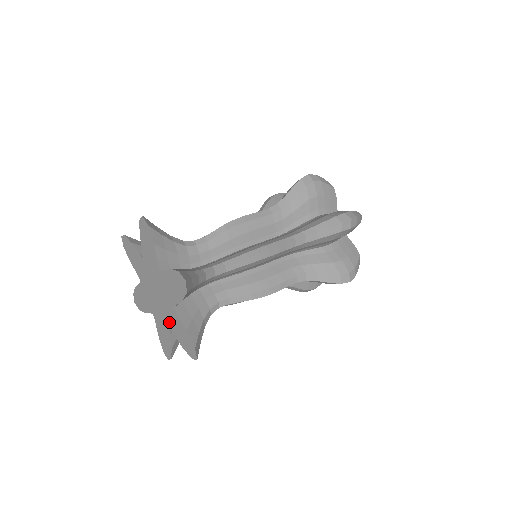
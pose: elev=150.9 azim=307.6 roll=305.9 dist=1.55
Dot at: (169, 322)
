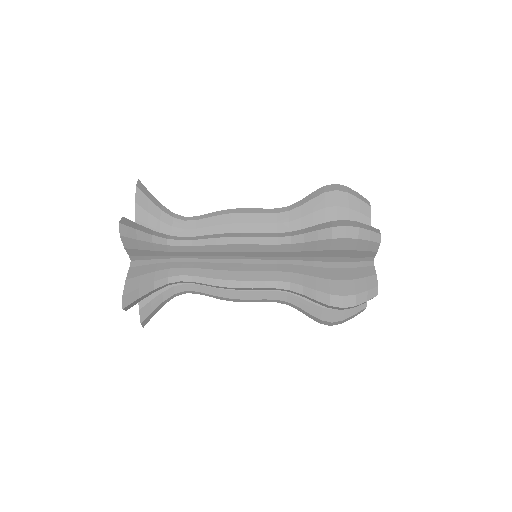
Dot at: occluded
